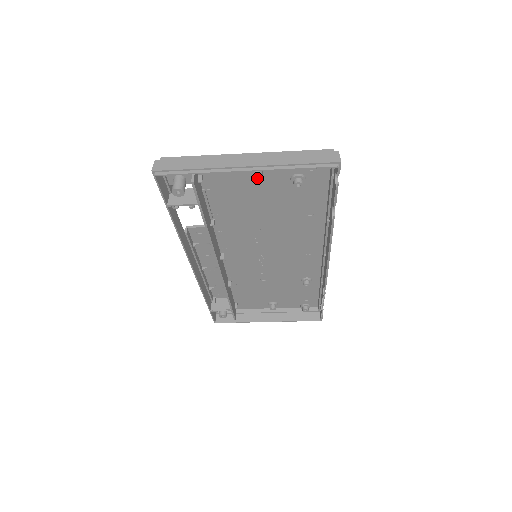
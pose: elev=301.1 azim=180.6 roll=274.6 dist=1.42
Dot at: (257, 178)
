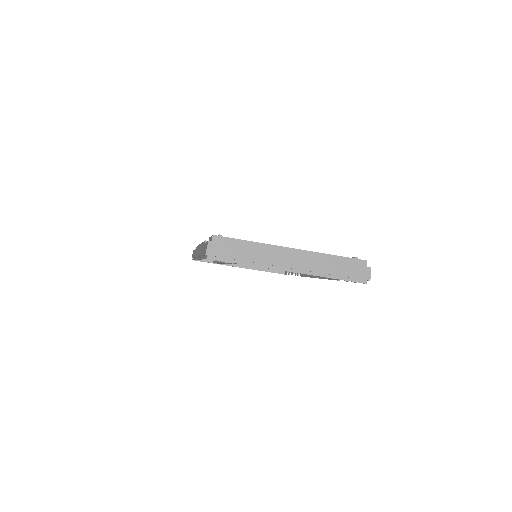
Dot at: occluded
